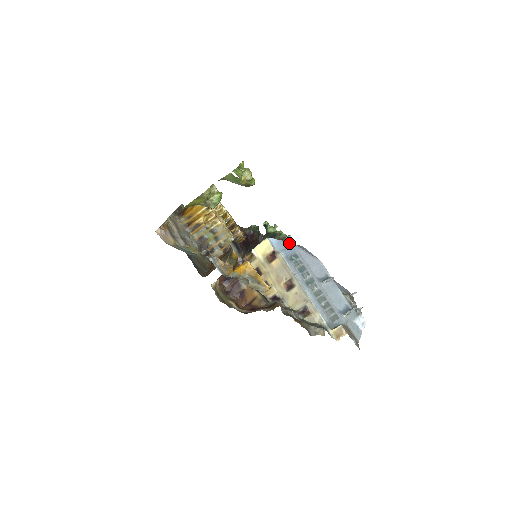
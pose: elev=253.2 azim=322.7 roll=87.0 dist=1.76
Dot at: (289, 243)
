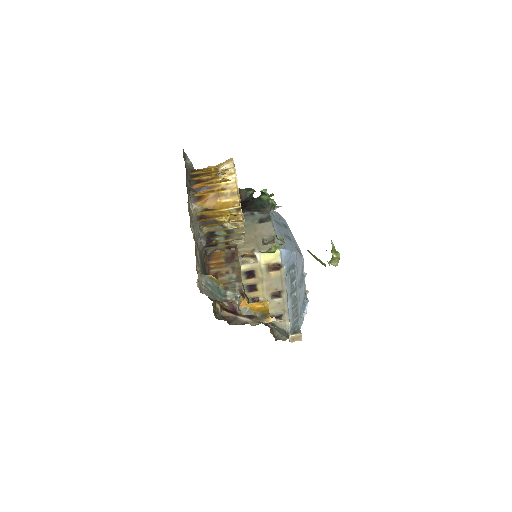
Dot at: (293, 251)
